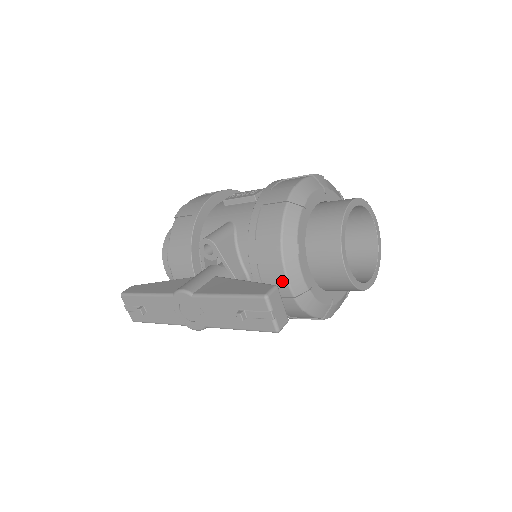
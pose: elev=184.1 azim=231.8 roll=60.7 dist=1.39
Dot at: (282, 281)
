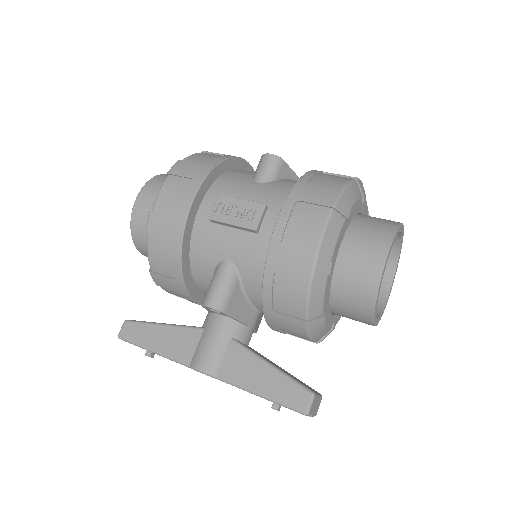
Dot at: (306, 339)
